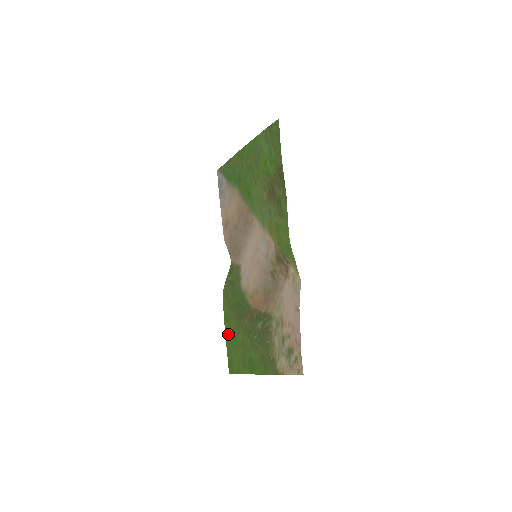
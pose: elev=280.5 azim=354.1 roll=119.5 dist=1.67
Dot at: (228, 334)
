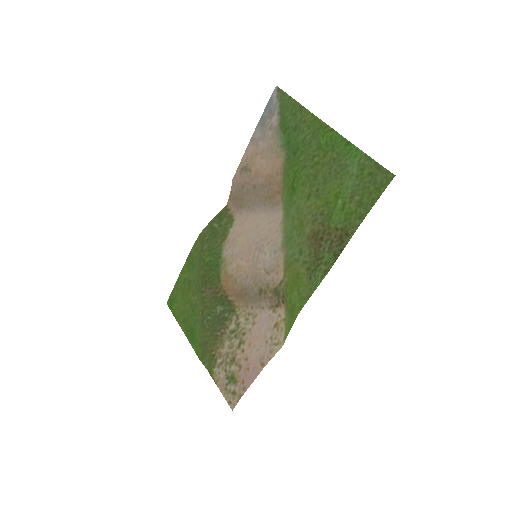
Dot at: (184, 277)
